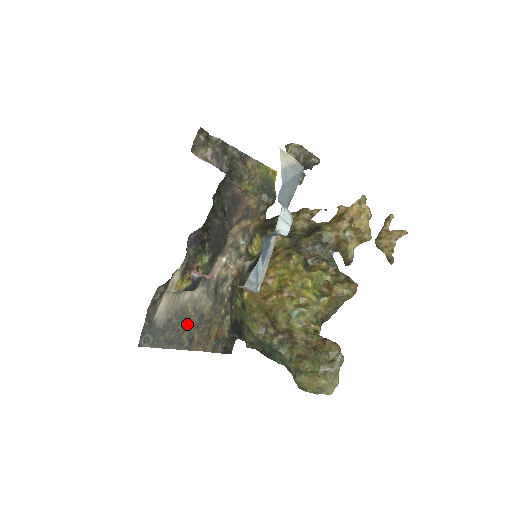
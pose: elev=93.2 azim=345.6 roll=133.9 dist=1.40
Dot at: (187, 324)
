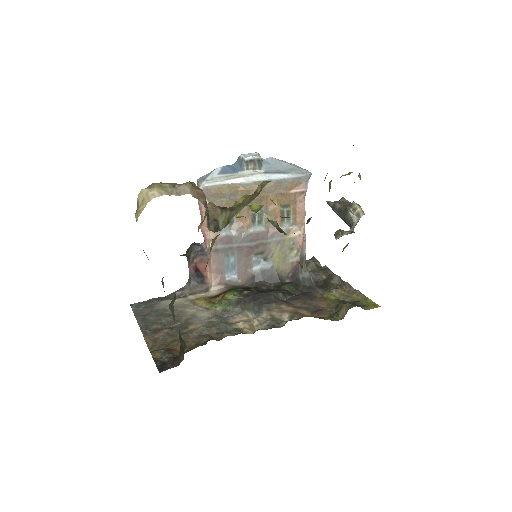
Dot at: (170, 323)
